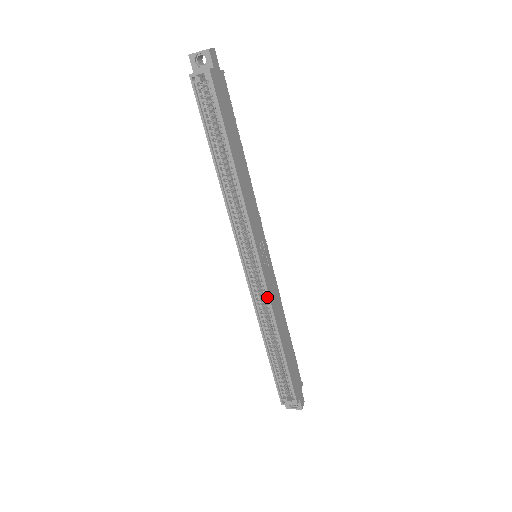
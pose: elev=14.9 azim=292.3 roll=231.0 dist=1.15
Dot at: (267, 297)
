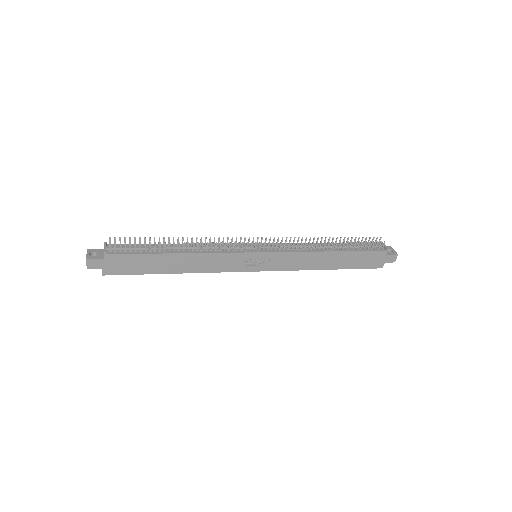
Dot at: (286, 268)
